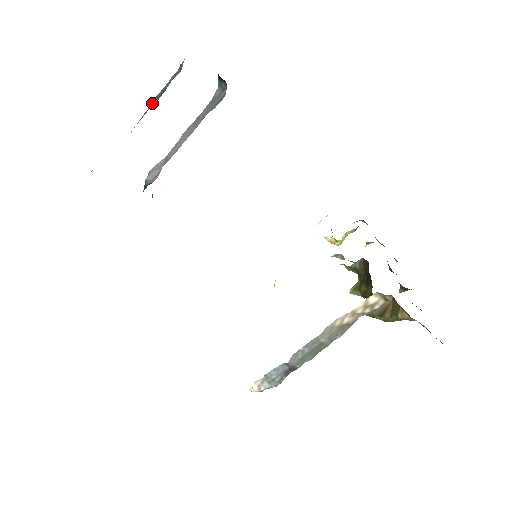
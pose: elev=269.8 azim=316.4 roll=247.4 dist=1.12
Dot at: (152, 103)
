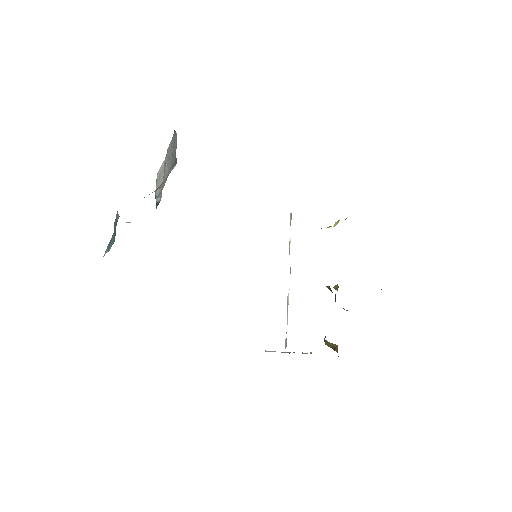
Dot at: (114, 230)
